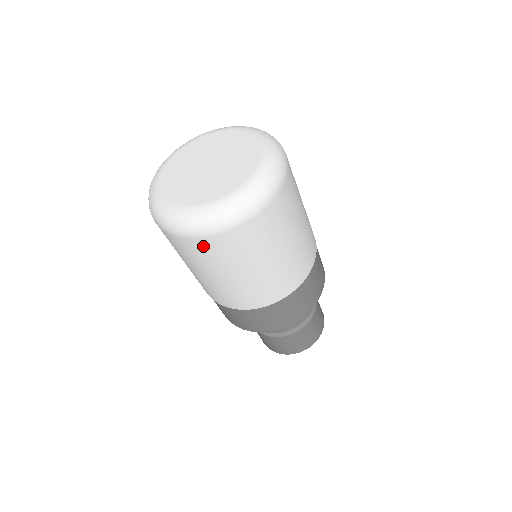
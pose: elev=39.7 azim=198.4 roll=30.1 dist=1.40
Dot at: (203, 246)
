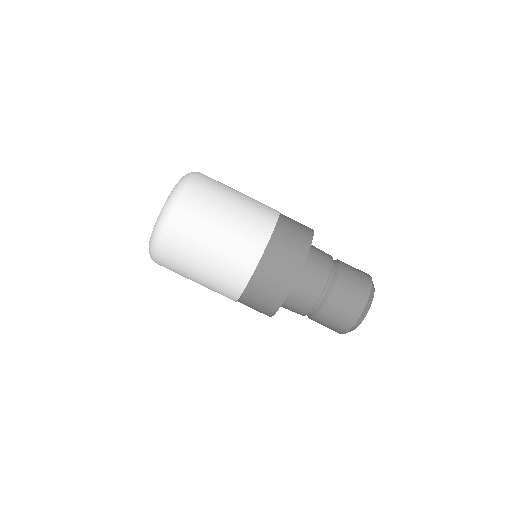
Dot at: (165, 266)
